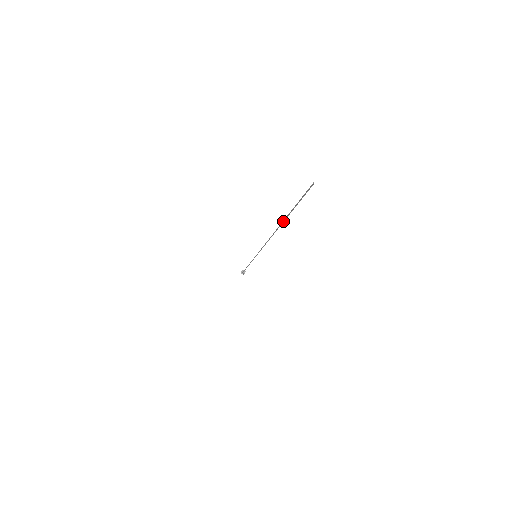
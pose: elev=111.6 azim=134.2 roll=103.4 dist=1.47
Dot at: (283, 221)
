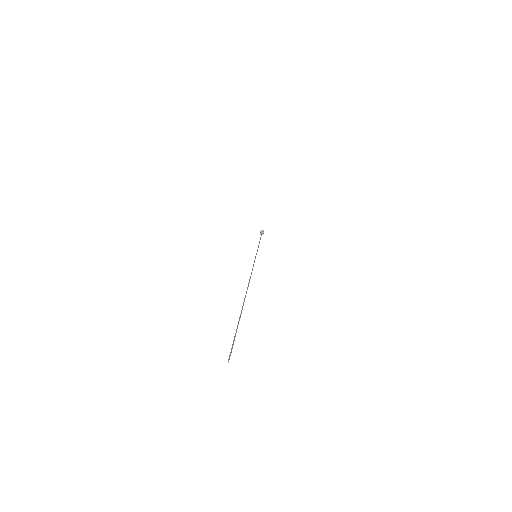
Dot at: (242, 307)
